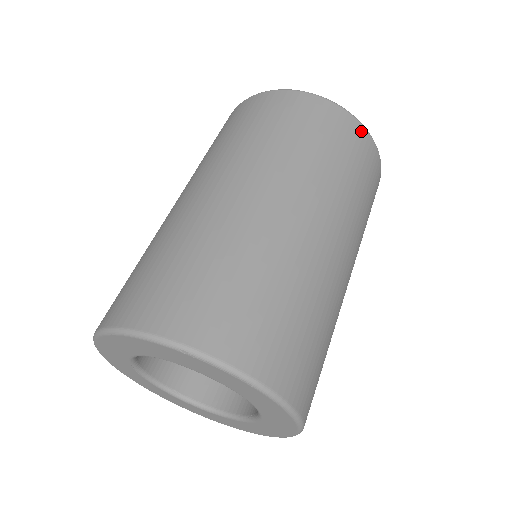
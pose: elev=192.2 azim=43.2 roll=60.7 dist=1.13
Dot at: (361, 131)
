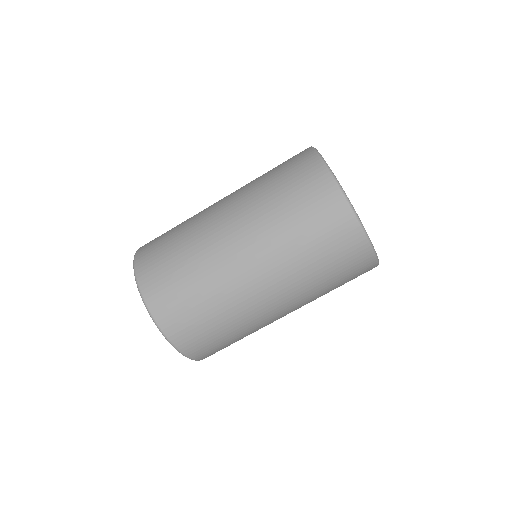
Dot at: (329, 185)
